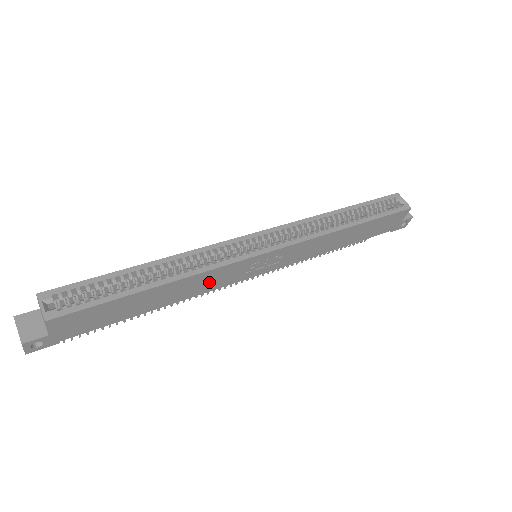
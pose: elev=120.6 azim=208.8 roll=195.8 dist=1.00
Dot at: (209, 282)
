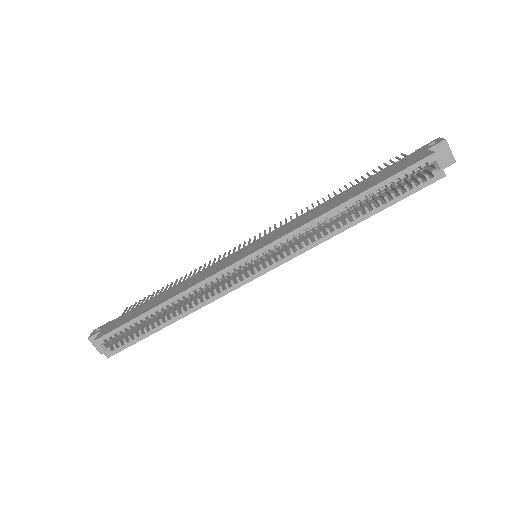
Dot at: occluded
